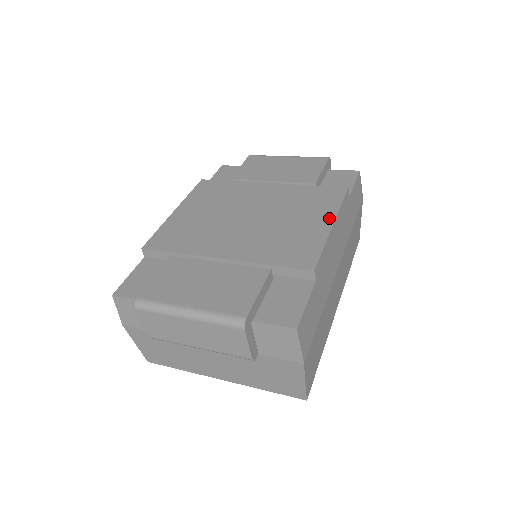
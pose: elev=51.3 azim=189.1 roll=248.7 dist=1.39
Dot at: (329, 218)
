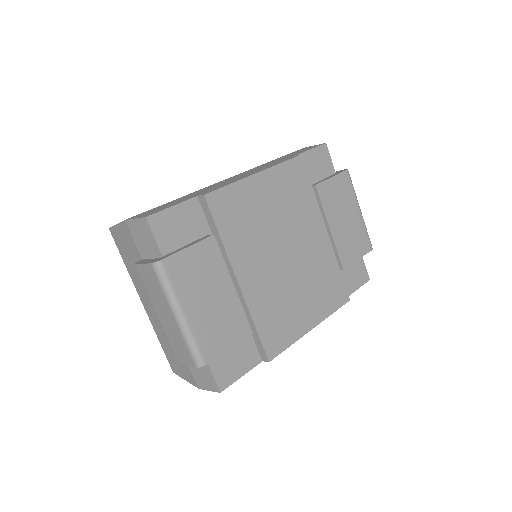
Dot at: (317, 320)
